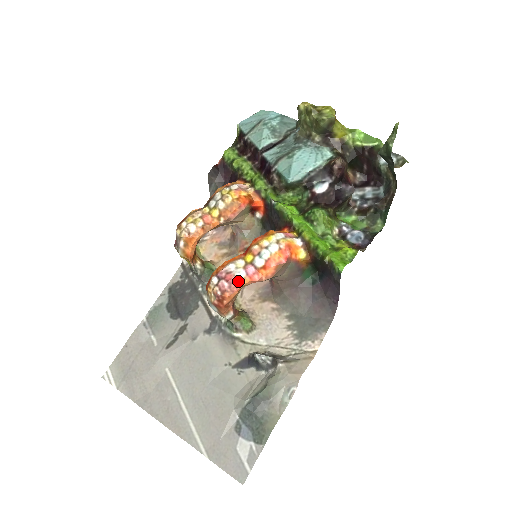
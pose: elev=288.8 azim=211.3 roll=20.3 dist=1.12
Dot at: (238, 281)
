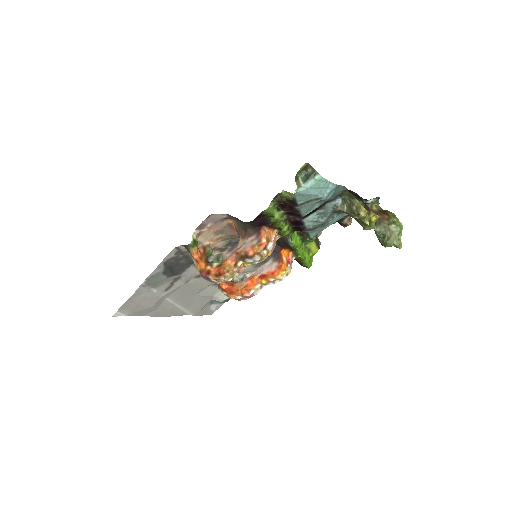
Dot at: occluded
